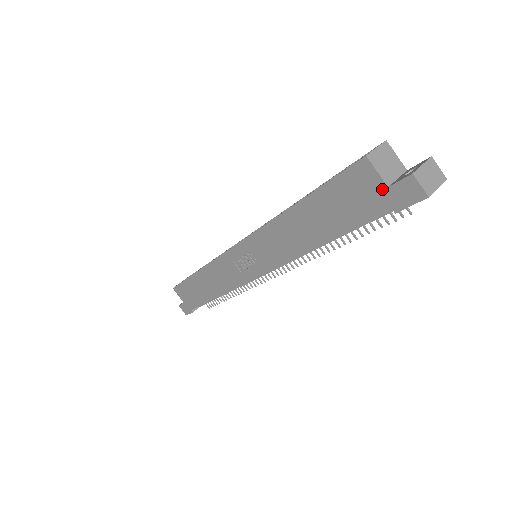
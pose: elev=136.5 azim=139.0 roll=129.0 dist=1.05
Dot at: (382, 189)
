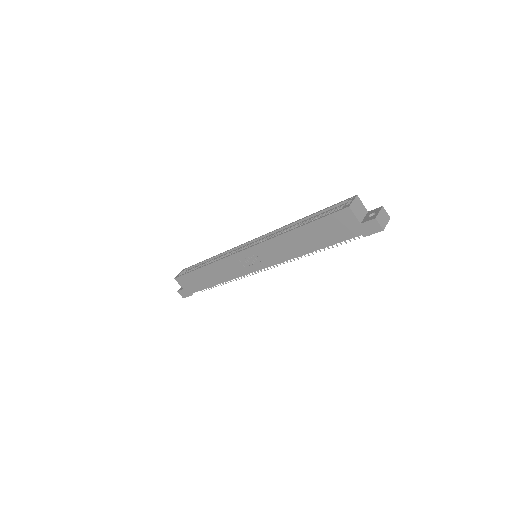
Dot at: (357, 224)
